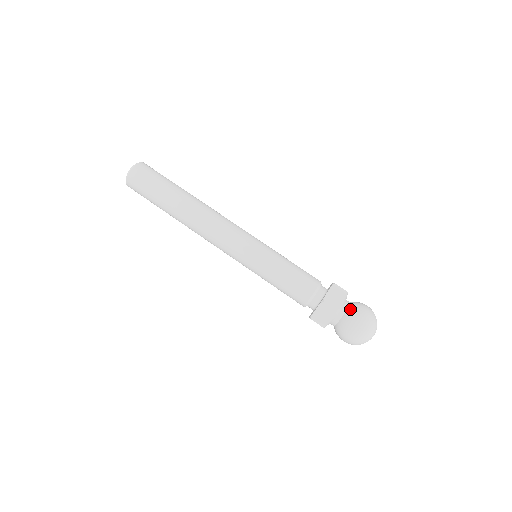
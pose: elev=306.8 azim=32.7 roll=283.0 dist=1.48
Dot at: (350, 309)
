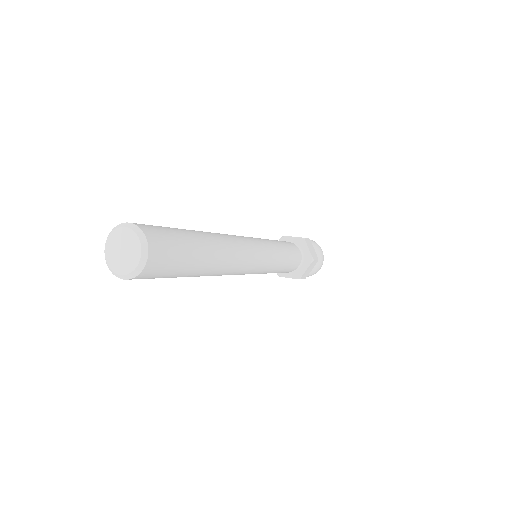
Dot at: occluded
